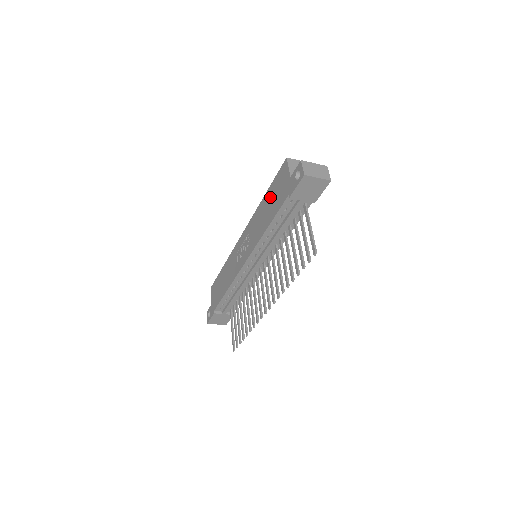
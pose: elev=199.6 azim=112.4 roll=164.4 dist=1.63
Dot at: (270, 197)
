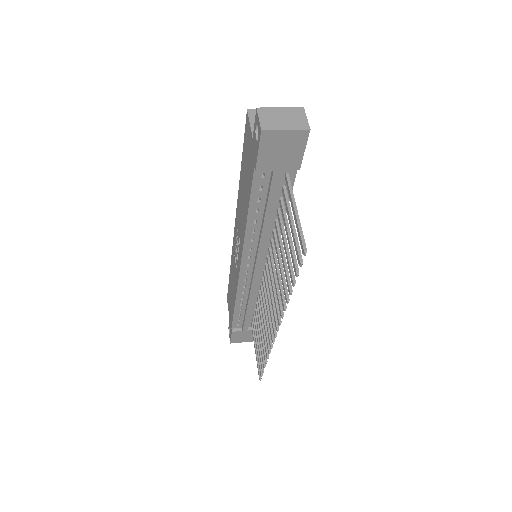
Dot at: (243, 174)
